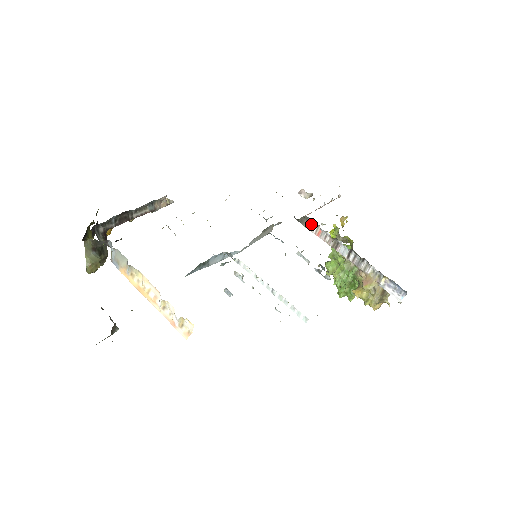
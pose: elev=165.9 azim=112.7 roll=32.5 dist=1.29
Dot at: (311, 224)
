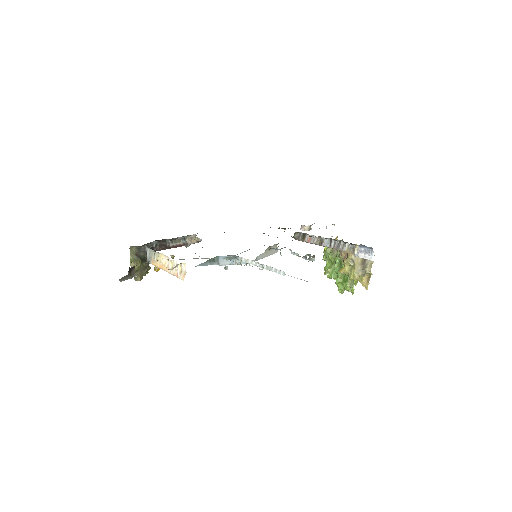
Dot at: (303, 236)
